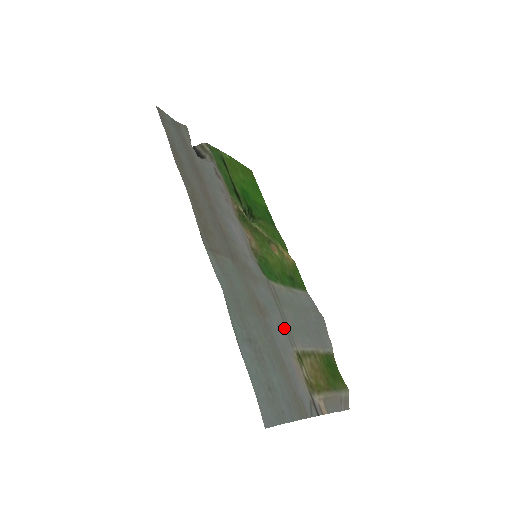
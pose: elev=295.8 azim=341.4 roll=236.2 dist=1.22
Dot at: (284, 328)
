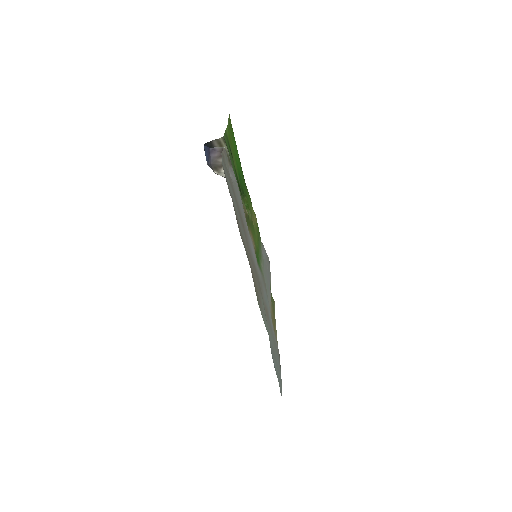
Dot at: occluded
